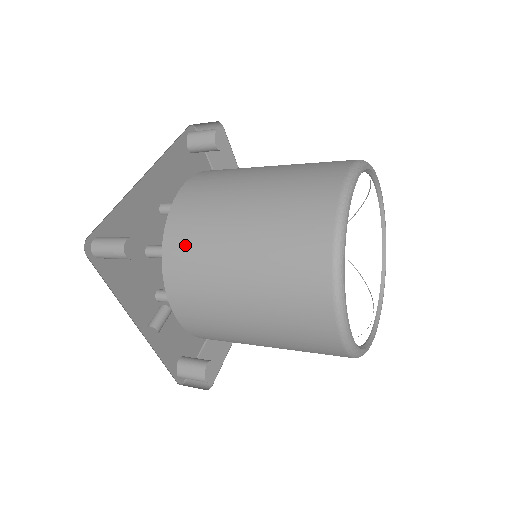
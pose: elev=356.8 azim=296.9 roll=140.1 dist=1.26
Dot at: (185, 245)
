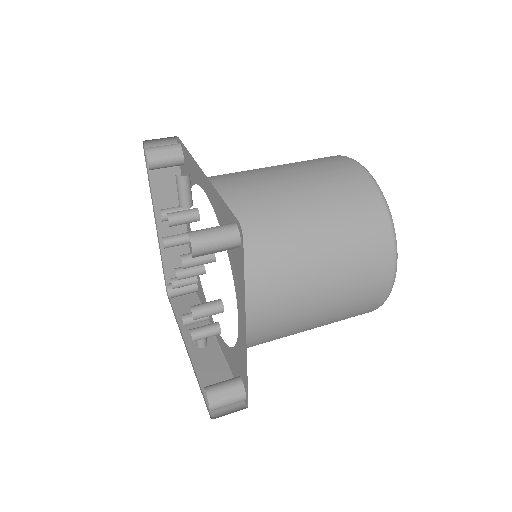
Dot at: occluded
